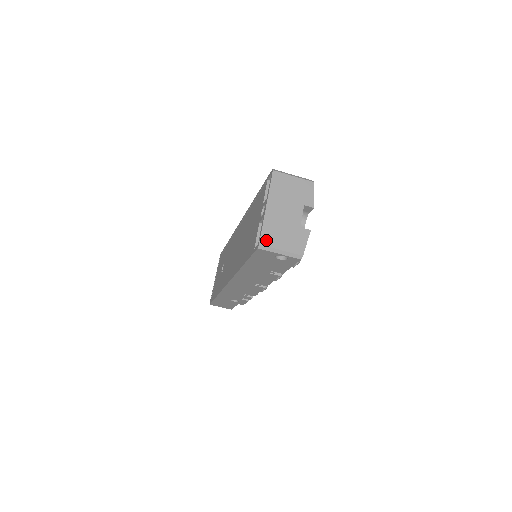
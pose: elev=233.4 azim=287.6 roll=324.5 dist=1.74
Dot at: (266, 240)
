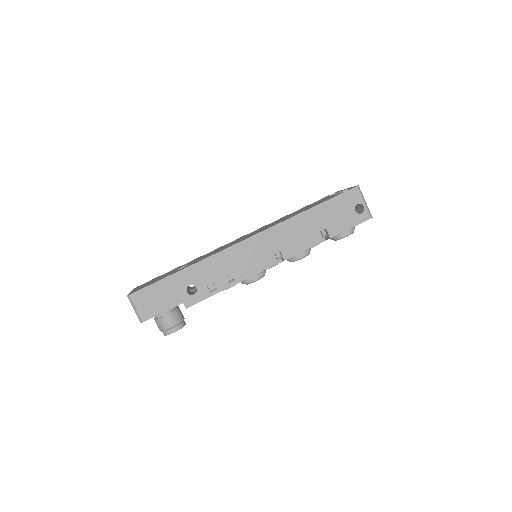
Dot at: occluded
